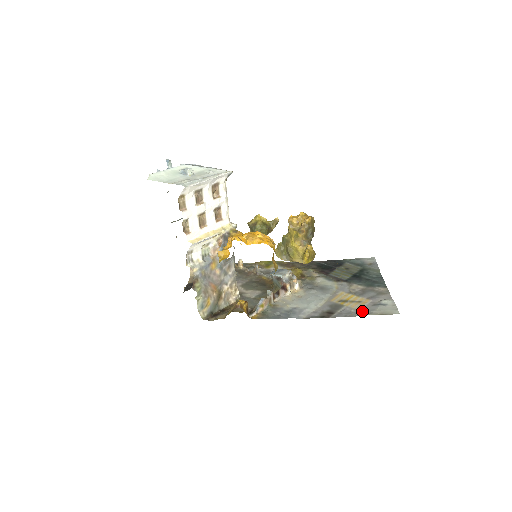
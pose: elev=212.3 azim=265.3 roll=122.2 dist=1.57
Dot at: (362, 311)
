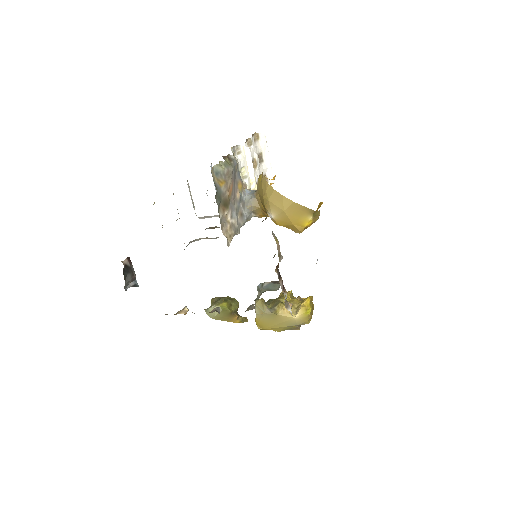
Dot at: occluded
